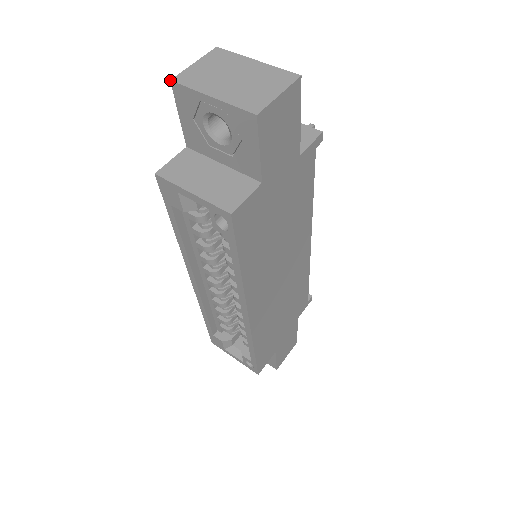
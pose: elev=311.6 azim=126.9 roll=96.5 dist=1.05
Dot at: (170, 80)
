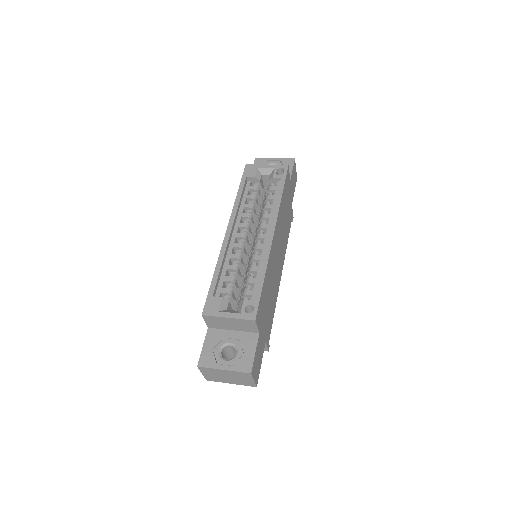
Dot at: (255, 158)
